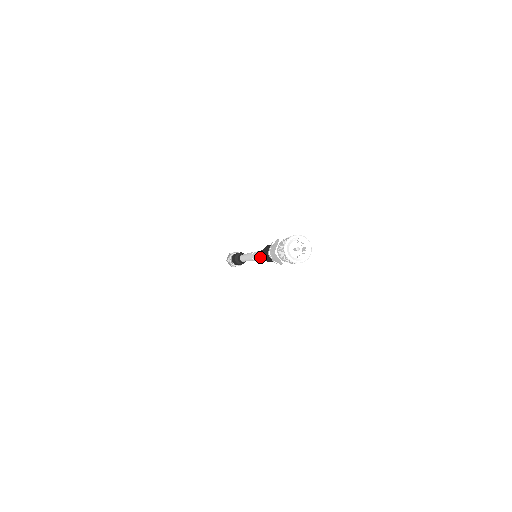
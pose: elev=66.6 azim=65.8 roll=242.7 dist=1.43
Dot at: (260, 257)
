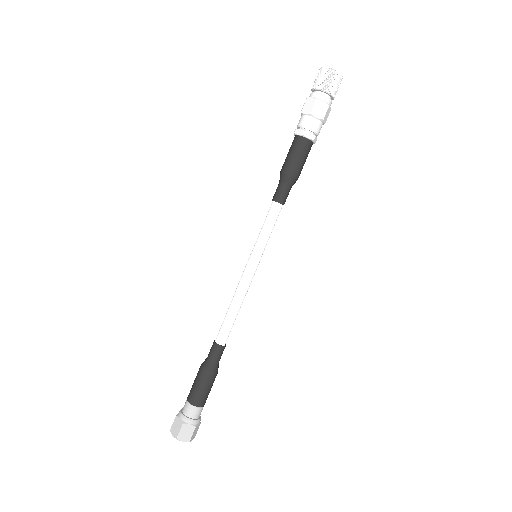
Dot at: (271, 207)
